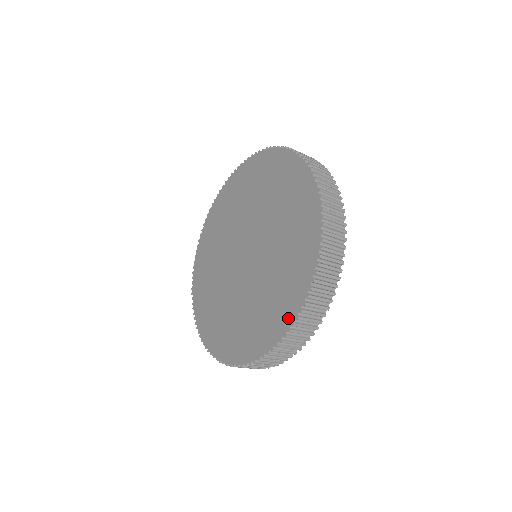
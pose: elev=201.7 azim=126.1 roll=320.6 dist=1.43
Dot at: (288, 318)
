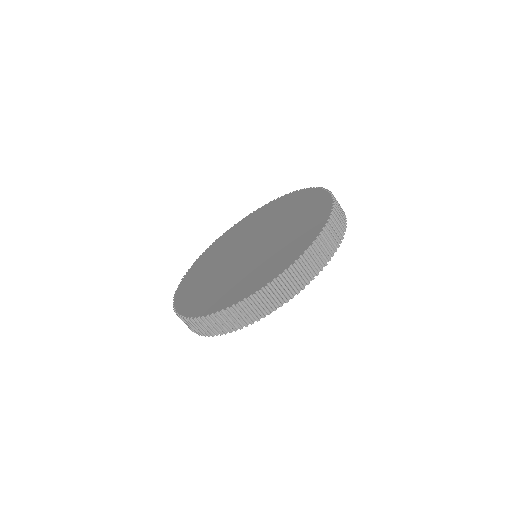
Dot at: (237, 299)
